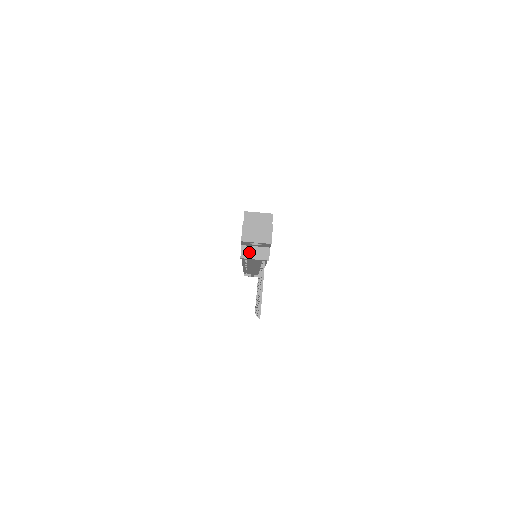
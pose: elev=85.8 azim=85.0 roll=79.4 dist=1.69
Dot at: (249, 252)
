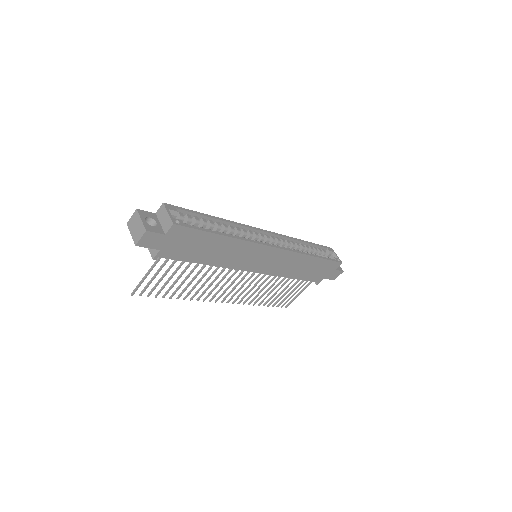
Dot at: occluded
